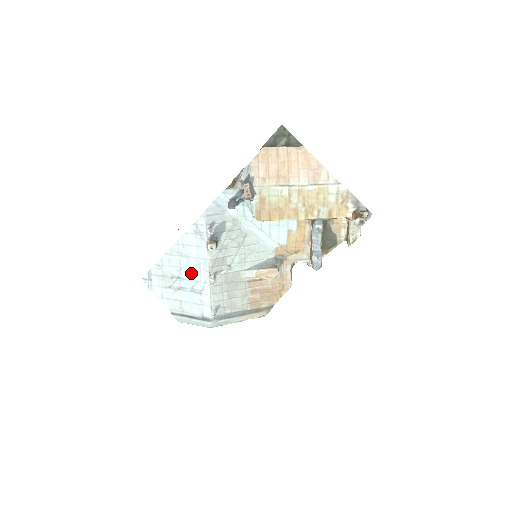
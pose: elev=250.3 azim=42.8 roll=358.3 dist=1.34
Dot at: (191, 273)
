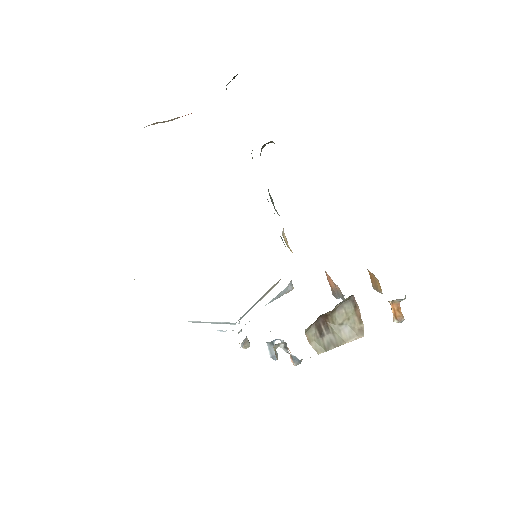
Dot at: occluded
